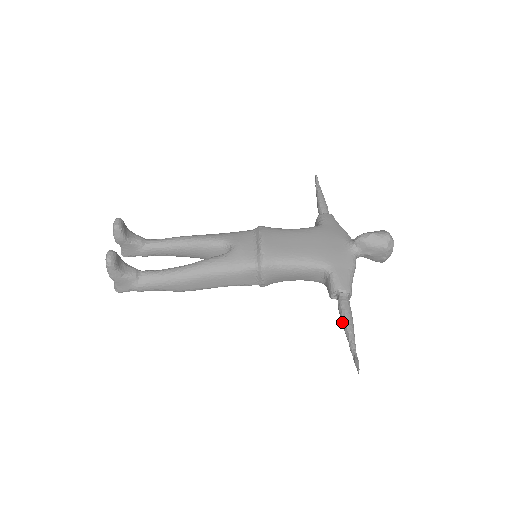
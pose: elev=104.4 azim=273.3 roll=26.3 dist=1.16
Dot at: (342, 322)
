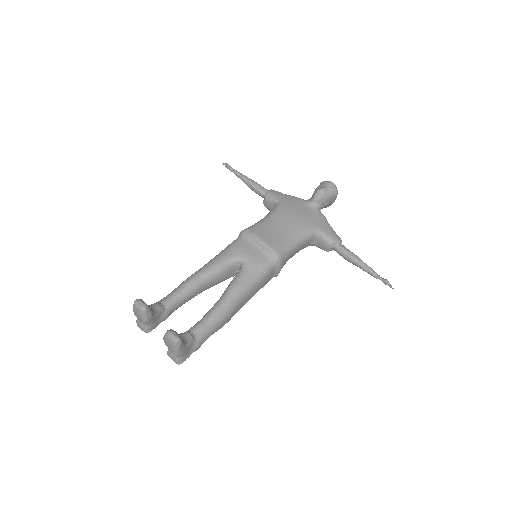
Dot at: (354, 263)
